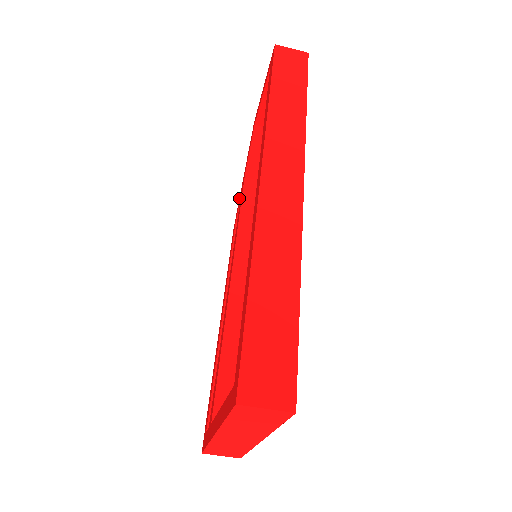
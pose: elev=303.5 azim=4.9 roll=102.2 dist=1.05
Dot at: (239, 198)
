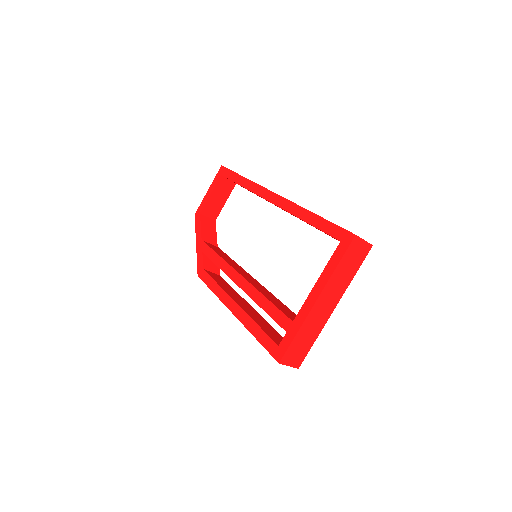
Dot at: (197, 256)
